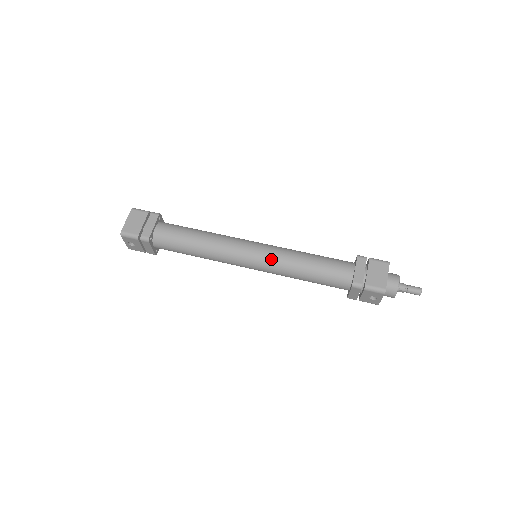
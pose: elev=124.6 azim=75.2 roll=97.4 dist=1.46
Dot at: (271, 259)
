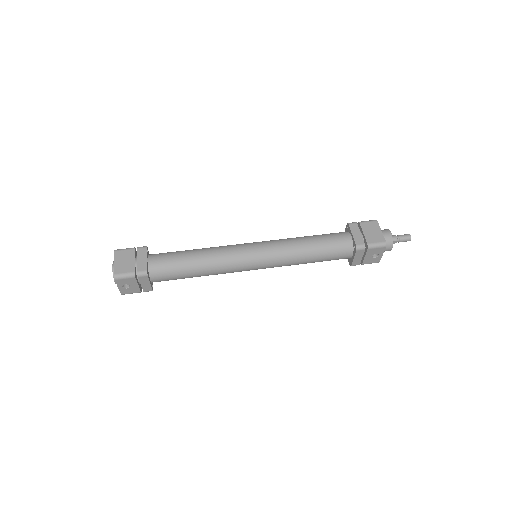
Dot at: (274, 251)
